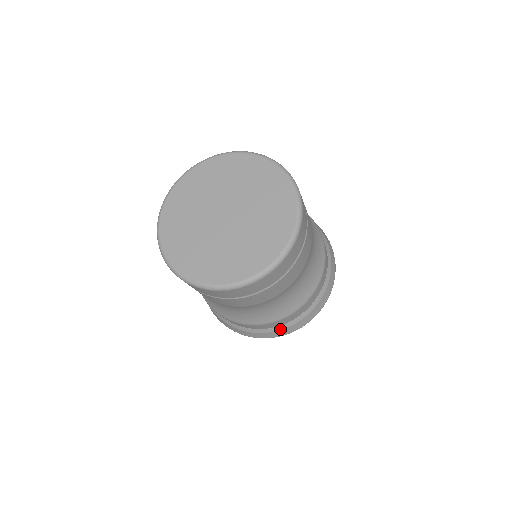
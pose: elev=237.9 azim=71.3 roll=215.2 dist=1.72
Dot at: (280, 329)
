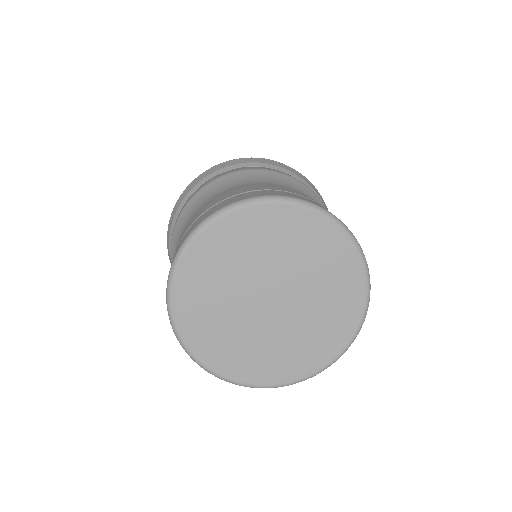
Dot at: occluded
